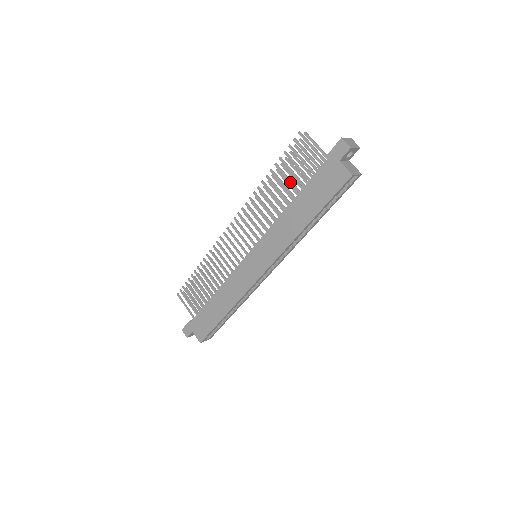
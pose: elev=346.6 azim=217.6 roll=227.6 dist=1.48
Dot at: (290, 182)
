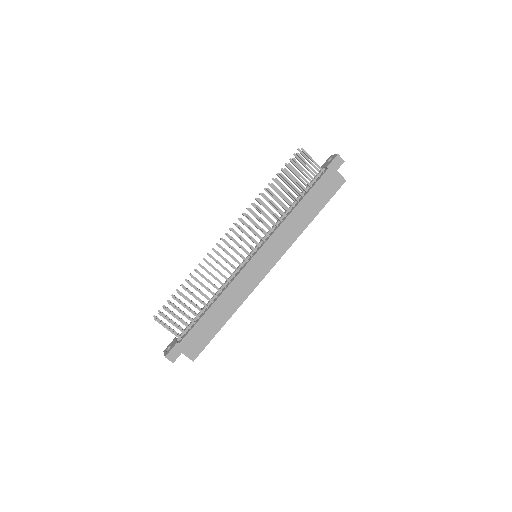
Dot at: (294, 188)
